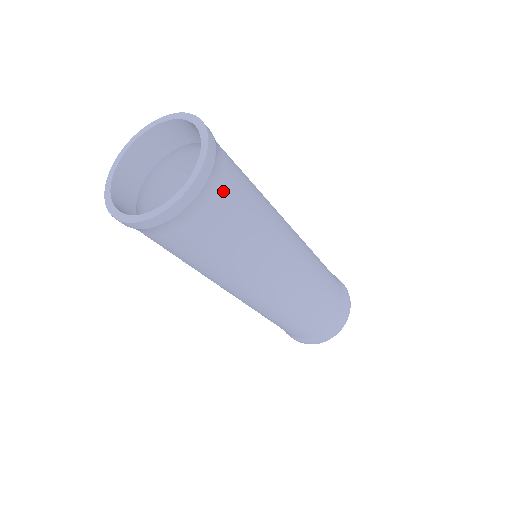
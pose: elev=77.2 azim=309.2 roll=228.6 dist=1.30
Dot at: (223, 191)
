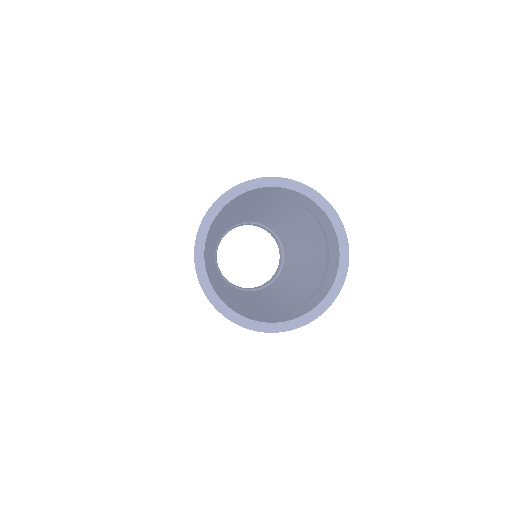
Dot at: occluded
